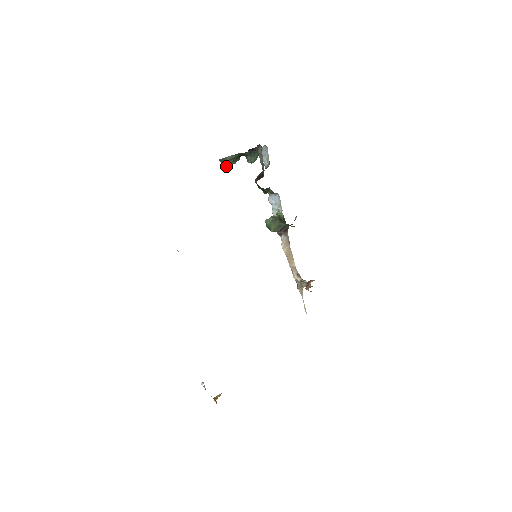
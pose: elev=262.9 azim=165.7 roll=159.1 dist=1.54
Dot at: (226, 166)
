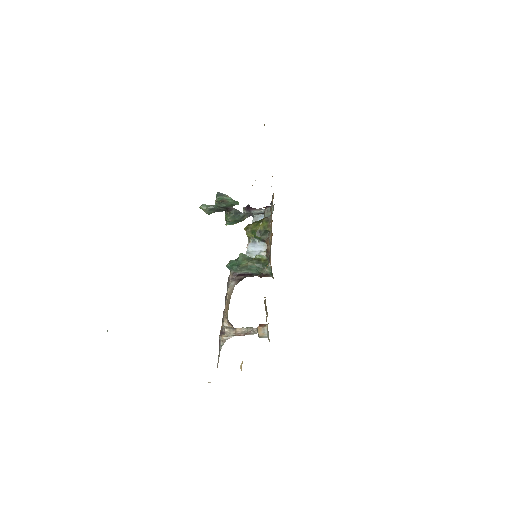
Dot at: (218, 201)
